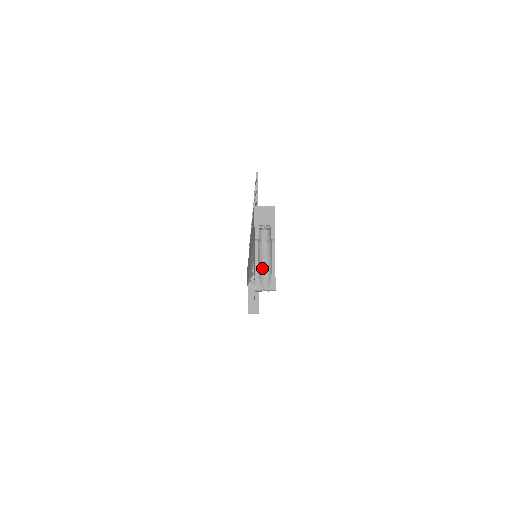
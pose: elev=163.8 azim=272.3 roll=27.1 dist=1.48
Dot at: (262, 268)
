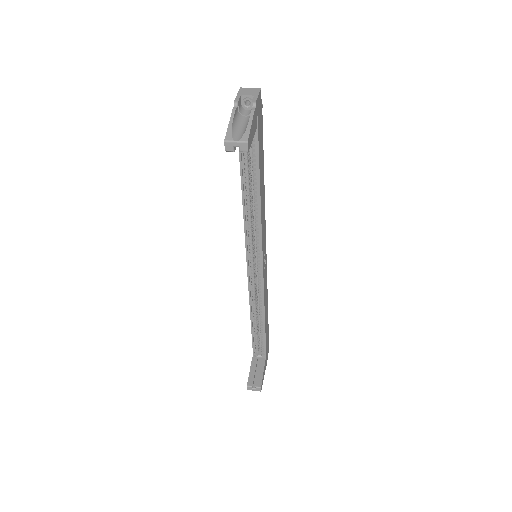
Dot at: (237, 129)
